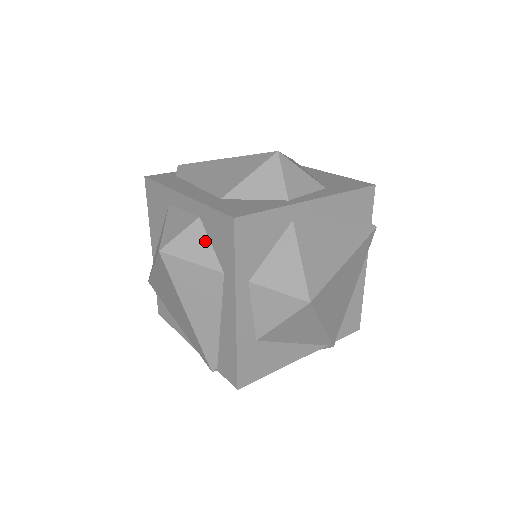
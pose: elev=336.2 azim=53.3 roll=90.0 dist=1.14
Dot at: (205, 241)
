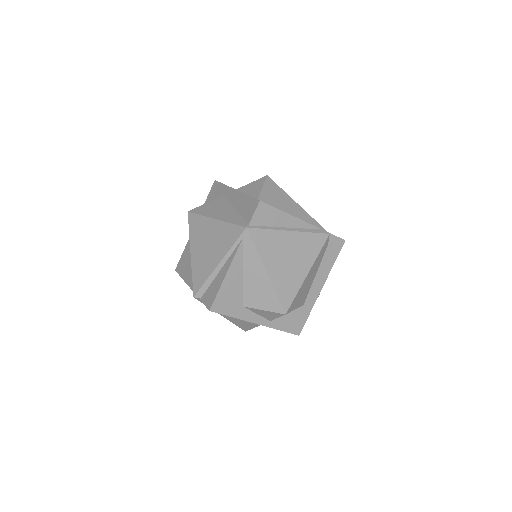
Dot at: occluded
